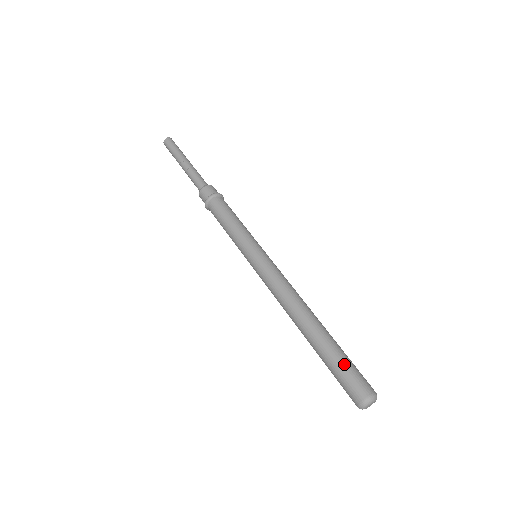
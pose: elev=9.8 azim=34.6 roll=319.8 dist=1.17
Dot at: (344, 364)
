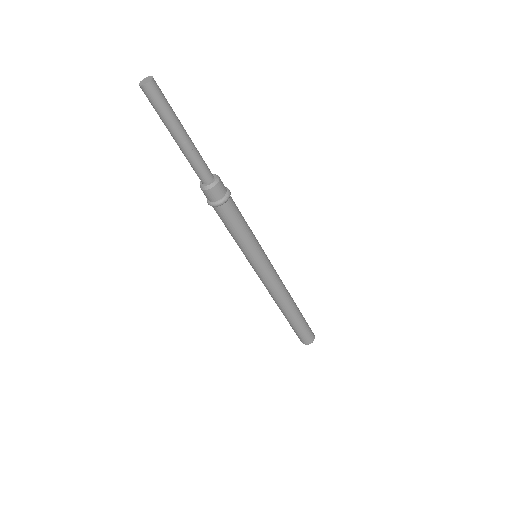
Dot at: (307, 326)
